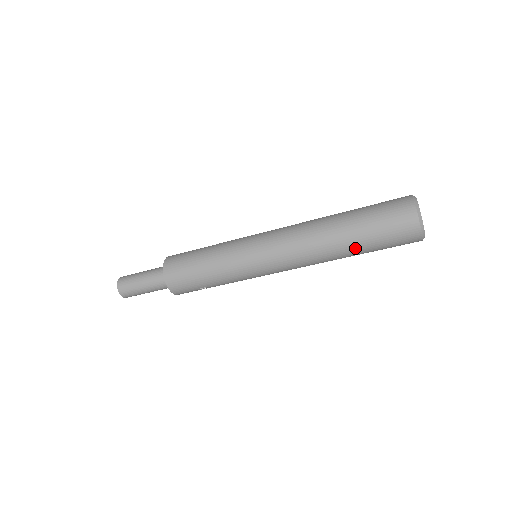
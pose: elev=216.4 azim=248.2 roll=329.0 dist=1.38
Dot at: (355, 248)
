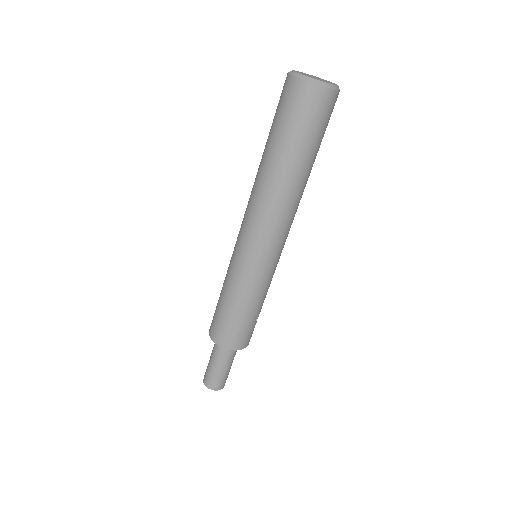
Dot at: (306, 164)
